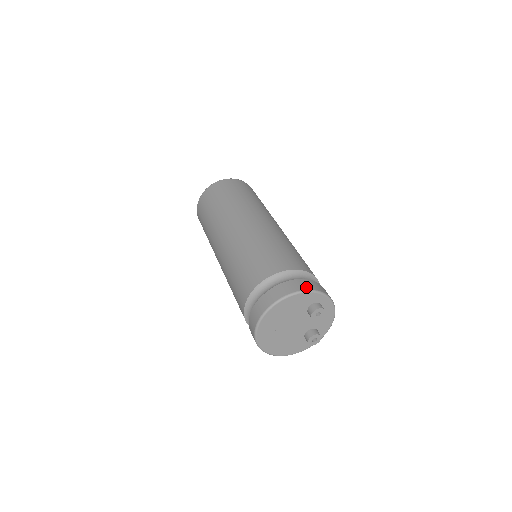
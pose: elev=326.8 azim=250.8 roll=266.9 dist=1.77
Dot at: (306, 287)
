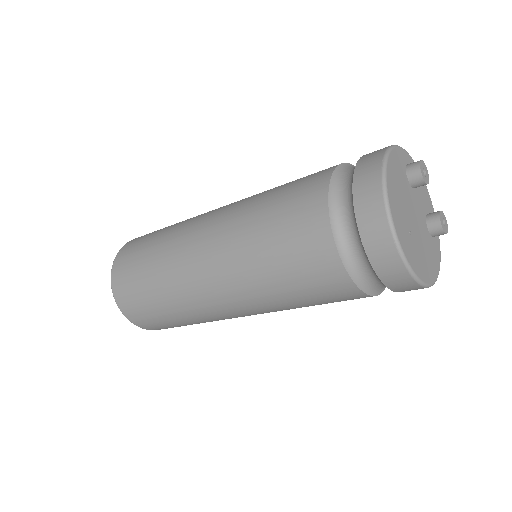
Dot at: (383, 148)
